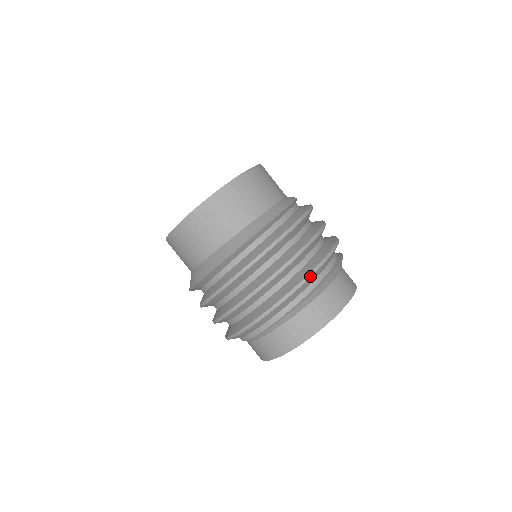
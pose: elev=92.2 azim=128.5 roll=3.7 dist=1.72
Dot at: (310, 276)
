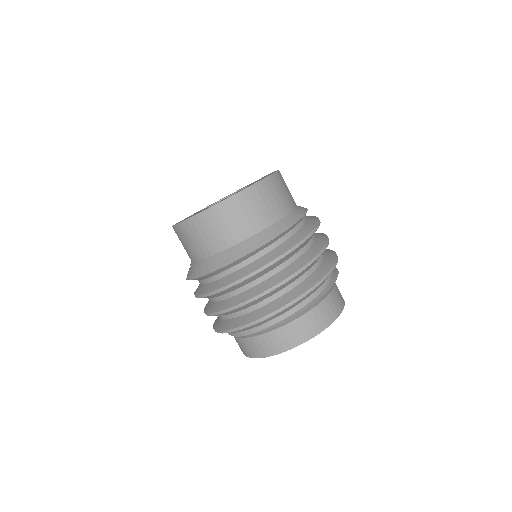
Dot at: (315, 287)
